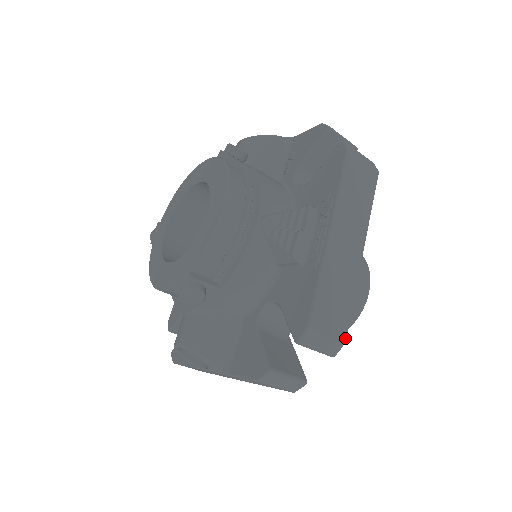
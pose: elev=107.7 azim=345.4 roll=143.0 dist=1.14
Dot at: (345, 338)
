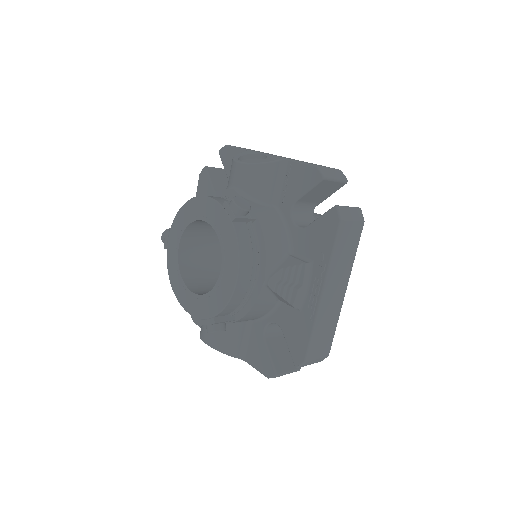
Dot at: occluded
